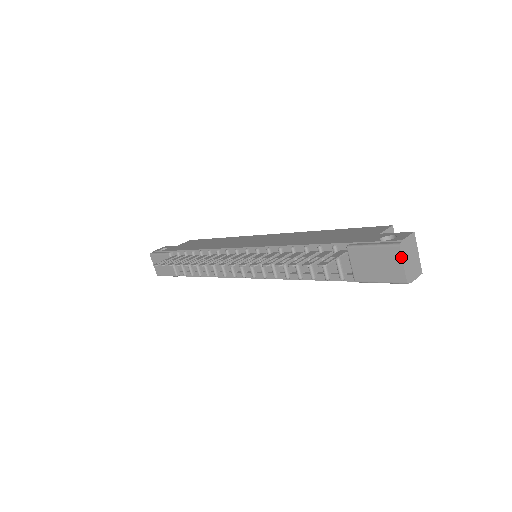
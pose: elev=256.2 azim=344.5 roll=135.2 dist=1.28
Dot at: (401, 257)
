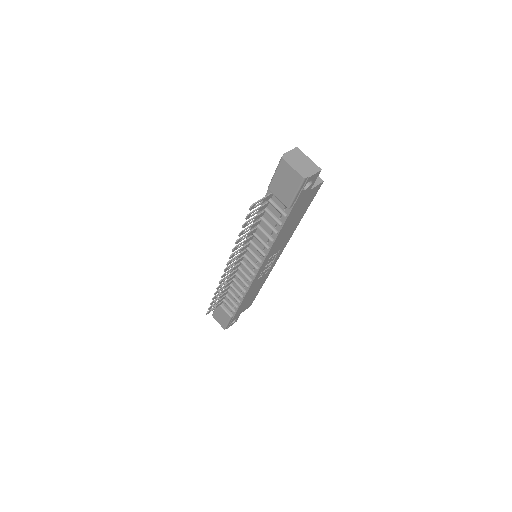
Dot at: (288, 164)
